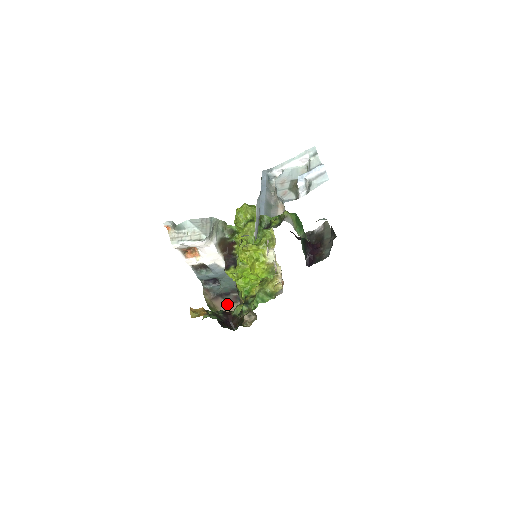
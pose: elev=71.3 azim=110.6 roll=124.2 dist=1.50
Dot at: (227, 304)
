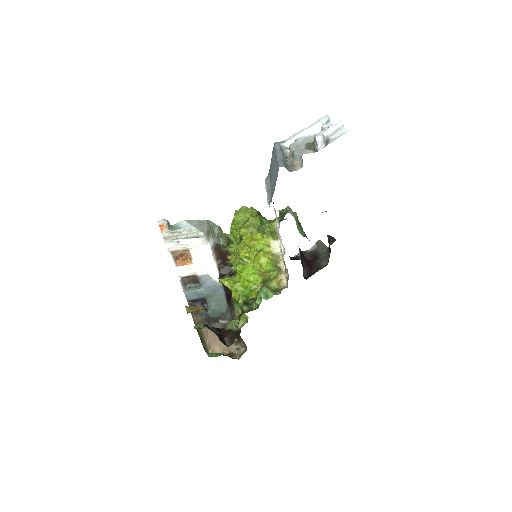
Dot at: (214, 333)
